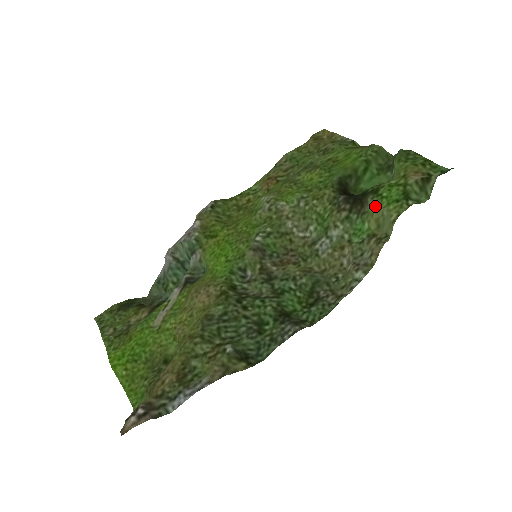
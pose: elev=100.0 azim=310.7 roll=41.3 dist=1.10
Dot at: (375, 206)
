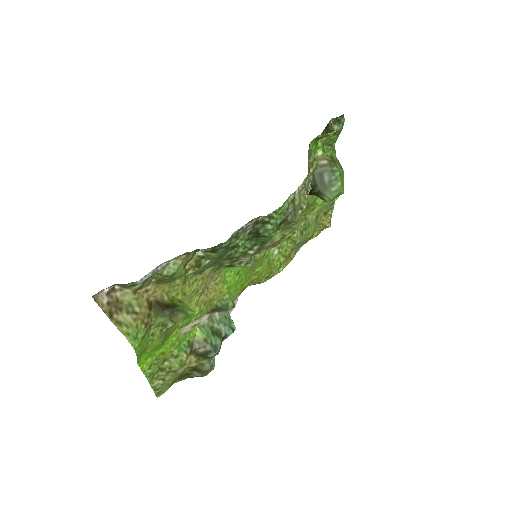
Dot at: occluded
